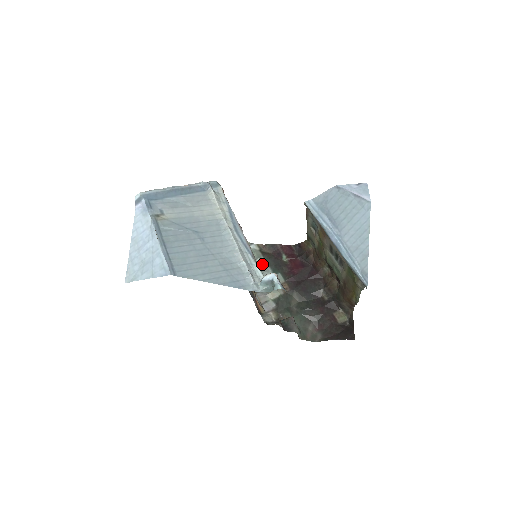
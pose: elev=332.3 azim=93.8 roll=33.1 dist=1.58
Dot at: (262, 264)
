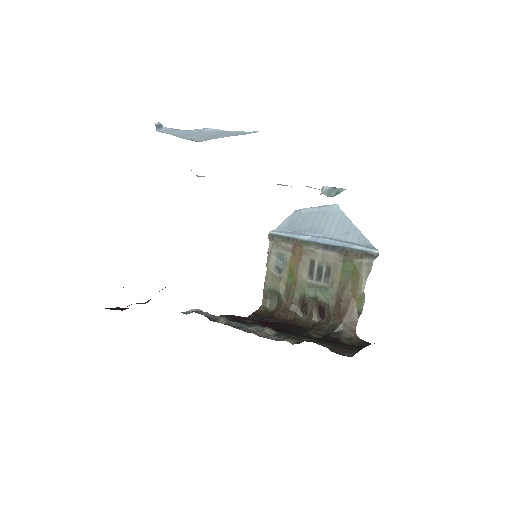
Dot at: occluded
